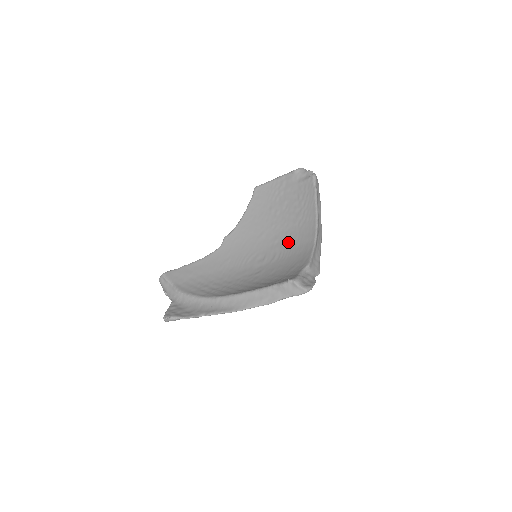
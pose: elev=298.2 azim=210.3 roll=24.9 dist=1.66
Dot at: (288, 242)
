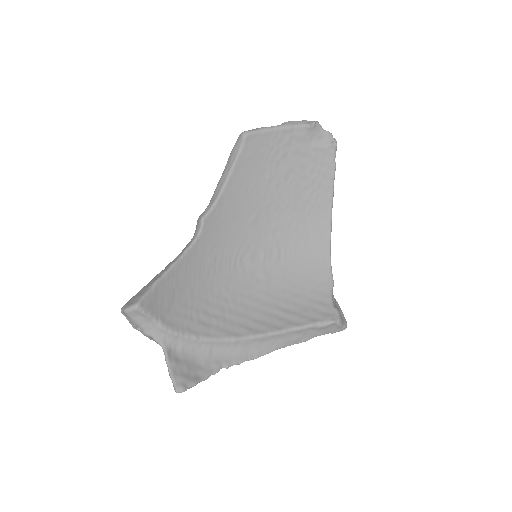
Dot at: (292, 235)
